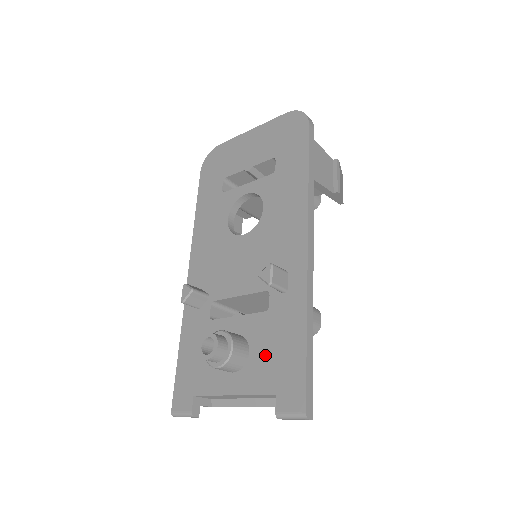
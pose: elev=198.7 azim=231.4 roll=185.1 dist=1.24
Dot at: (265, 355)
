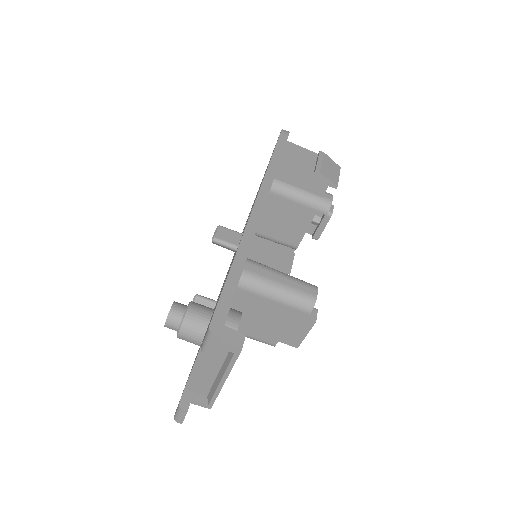
Dot at: occluded
